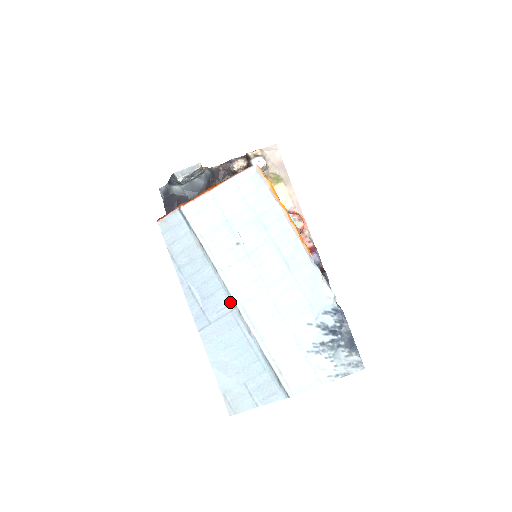
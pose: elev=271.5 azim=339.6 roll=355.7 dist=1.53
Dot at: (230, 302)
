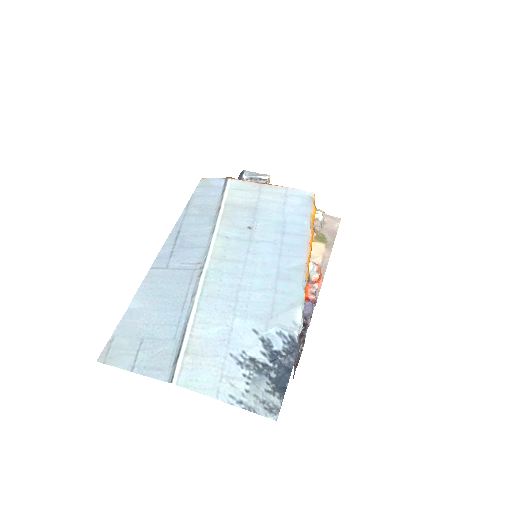
Dot at: (201, 262)
